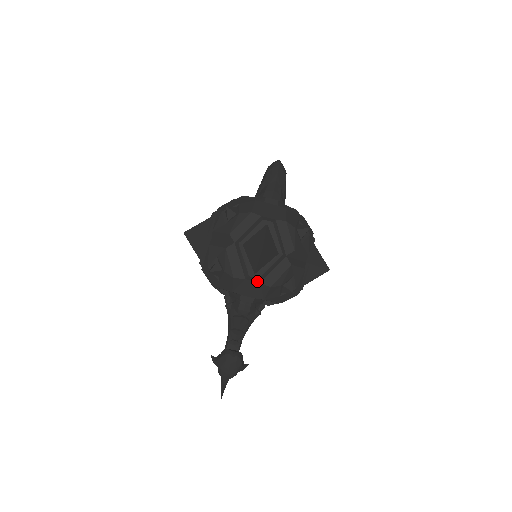
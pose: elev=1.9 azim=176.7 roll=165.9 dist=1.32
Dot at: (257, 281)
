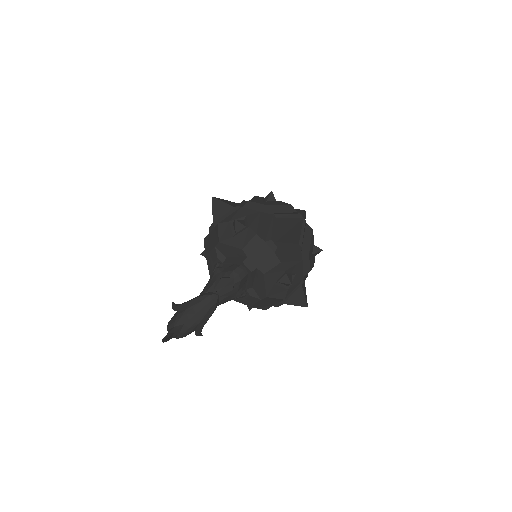
Dot at: (273, 250)
